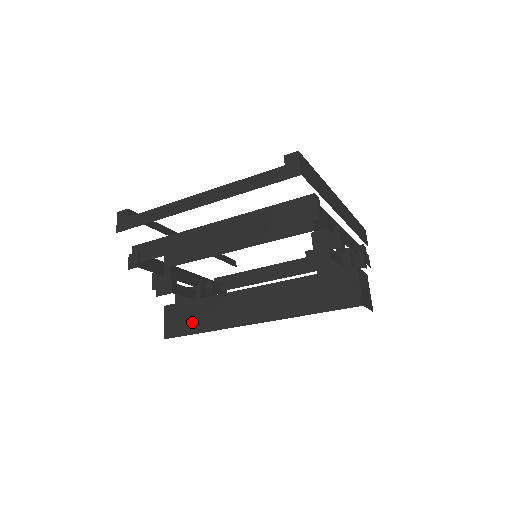
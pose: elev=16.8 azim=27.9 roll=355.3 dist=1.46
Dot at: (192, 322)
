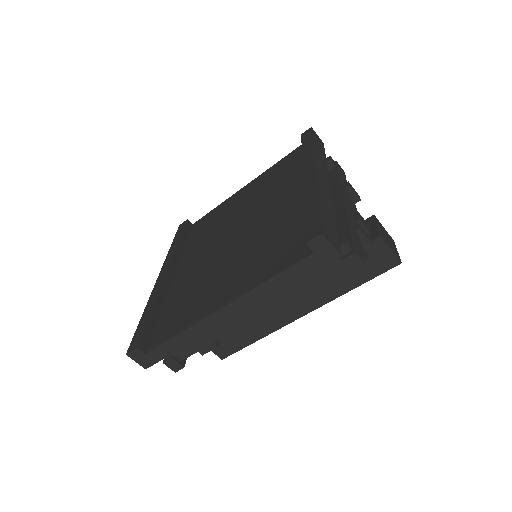
Dot at: (240, 339)
